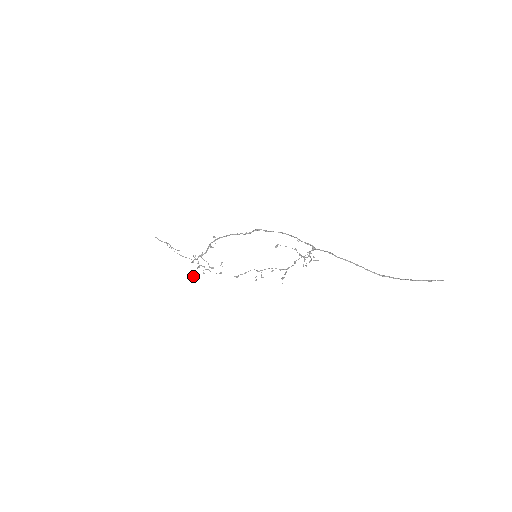
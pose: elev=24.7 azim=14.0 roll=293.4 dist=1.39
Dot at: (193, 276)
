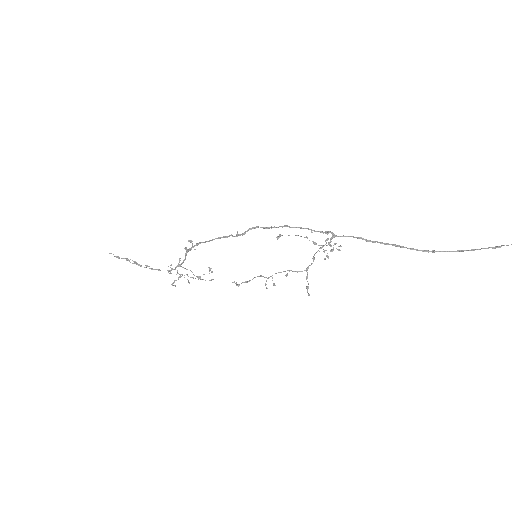
Dot at: occluded
